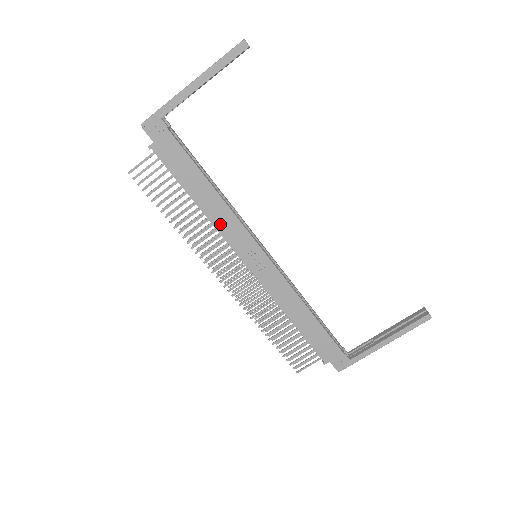
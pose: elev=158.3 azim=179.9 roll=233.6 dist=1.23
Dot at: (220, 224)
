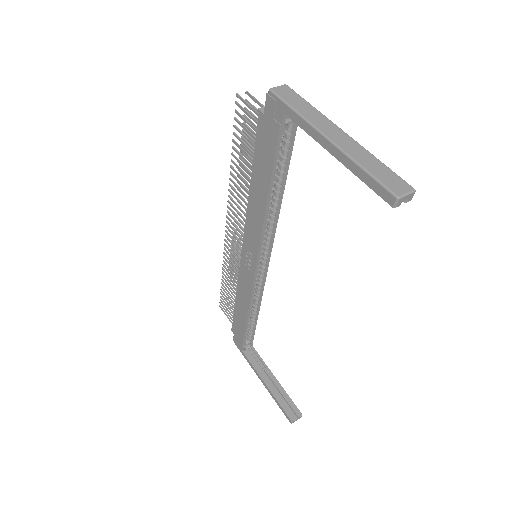
Dot at: (251, 216)
